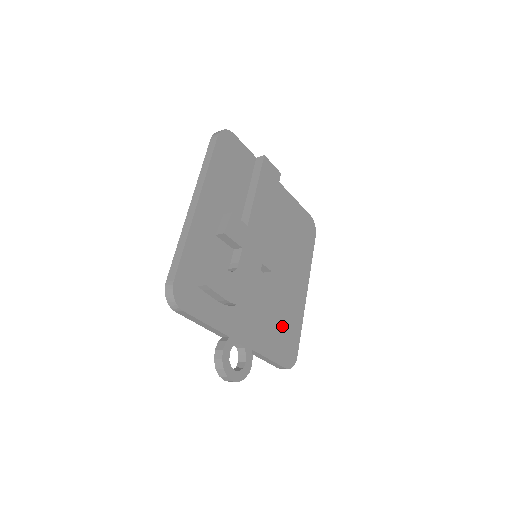
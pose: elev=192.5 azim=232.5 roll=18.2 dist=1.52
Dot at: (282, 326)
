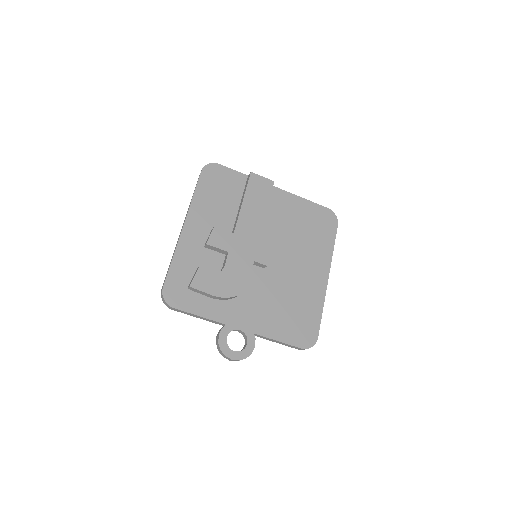
Dot at: (294, 312)
